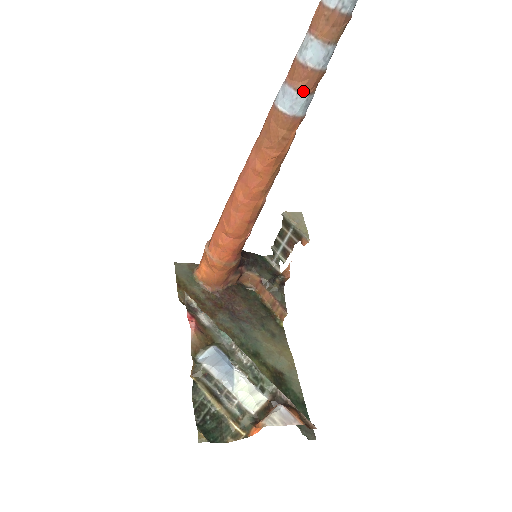
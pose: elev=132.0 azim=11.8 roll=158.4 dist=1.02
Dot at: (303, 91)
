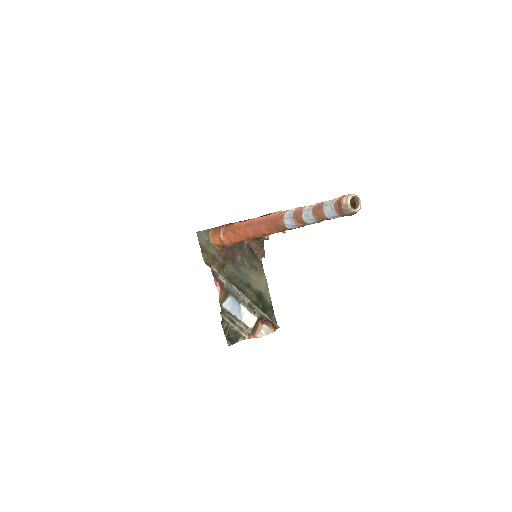
Dot at: (302, 226)
